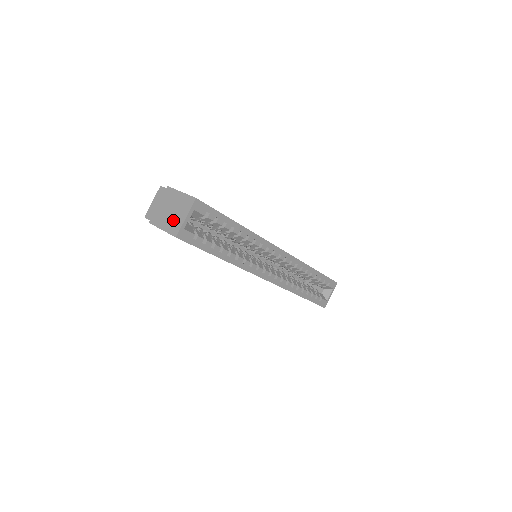
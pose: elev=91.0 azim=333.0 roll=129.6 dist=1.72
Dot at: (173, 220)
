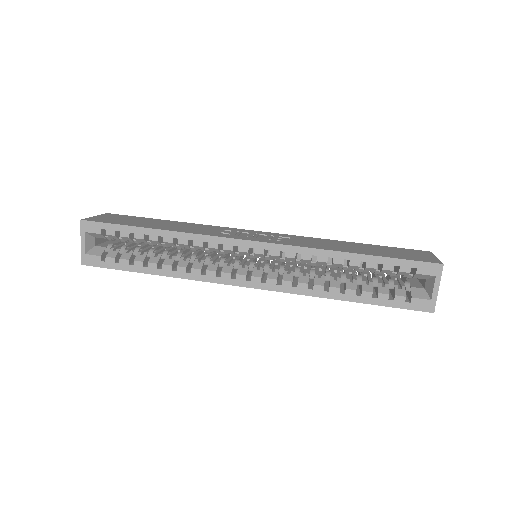
Dot at: occluded
